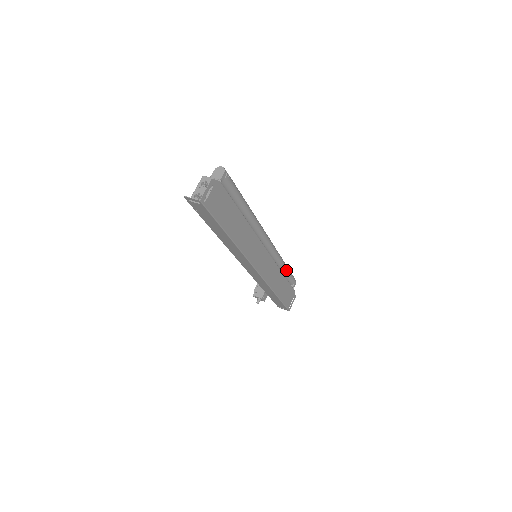
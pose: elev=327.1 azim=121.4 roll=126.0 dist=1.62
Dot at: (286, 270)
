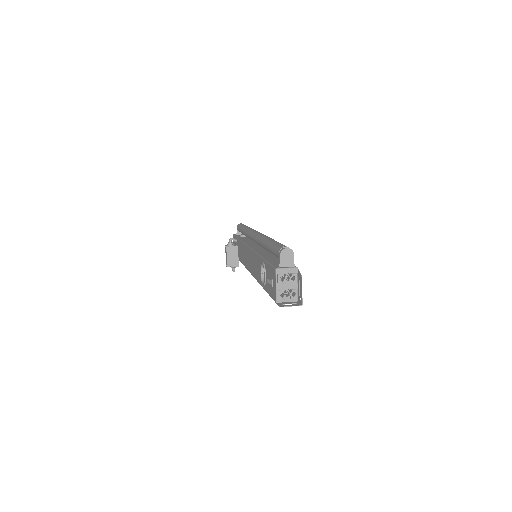
Dot at: occluded
